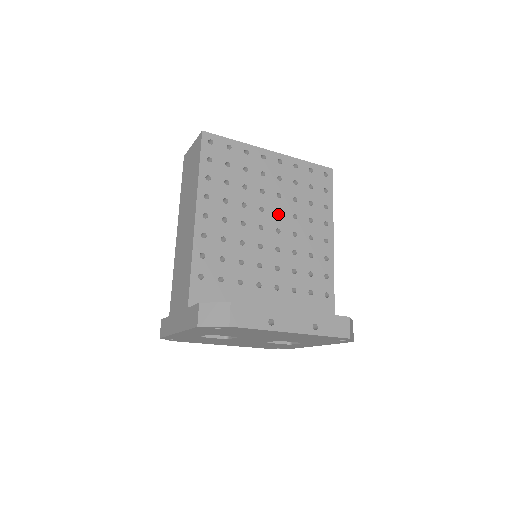
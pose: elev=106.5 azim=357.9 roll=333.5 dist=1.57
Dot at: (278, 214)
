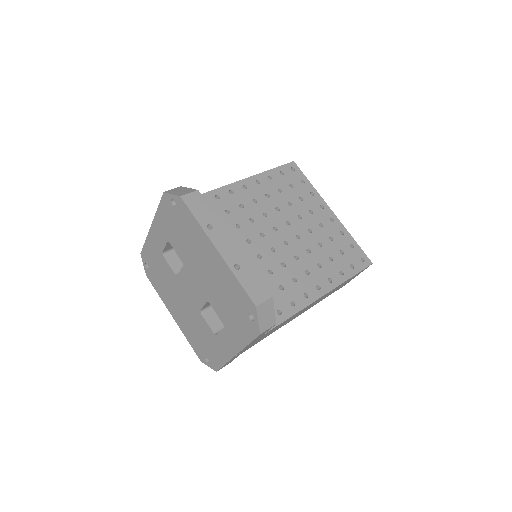
Dot at: occluded
